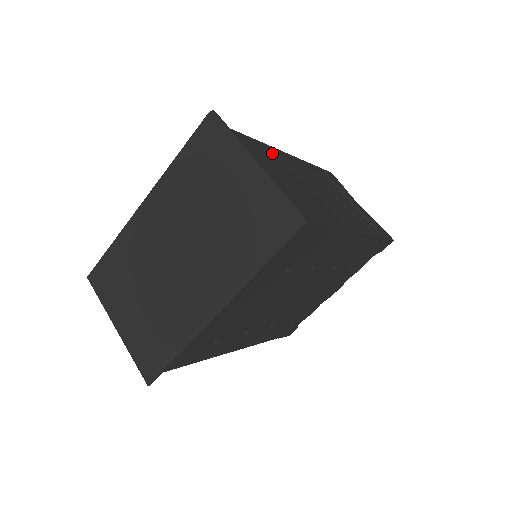
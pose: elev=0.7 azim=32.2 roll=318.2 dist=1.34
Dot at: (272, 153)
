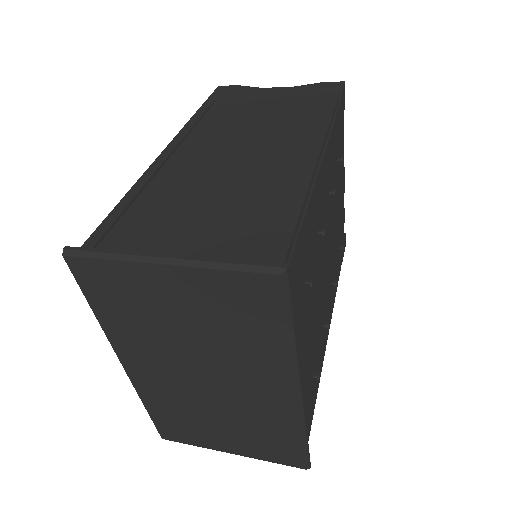
Dot at: (159, 175)
